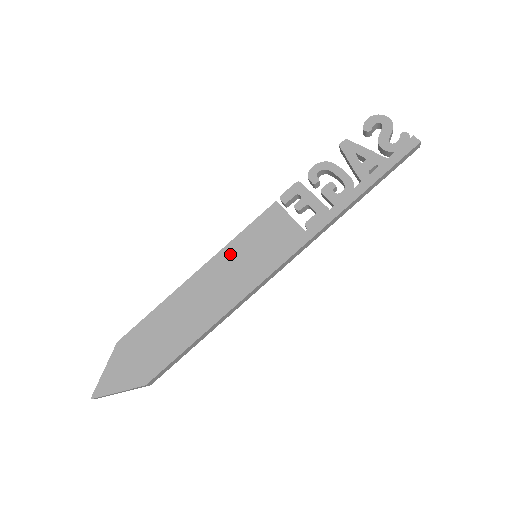
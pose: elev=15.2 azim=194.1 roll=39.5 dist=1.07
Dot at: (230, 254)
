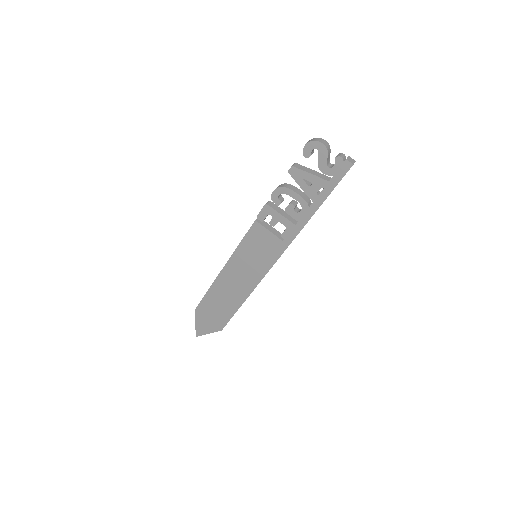
Dot at: (238, 258)
